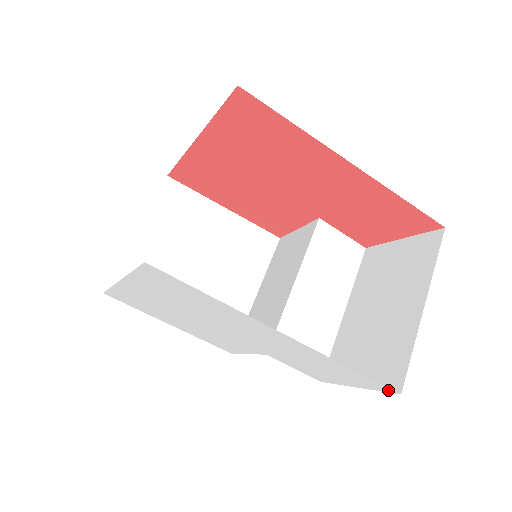
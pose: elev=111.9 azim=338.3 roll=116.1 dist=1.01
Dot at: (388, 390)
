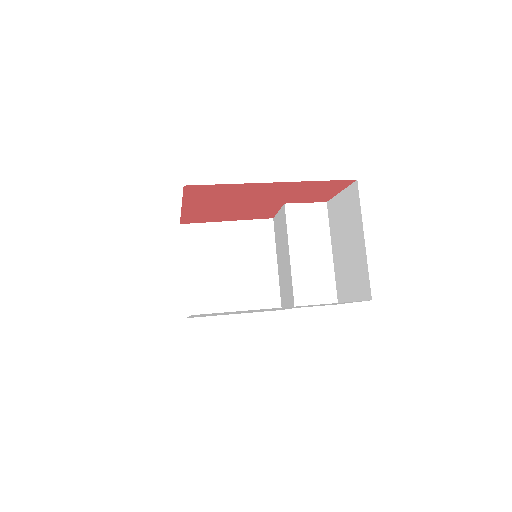
Dot at: occluded
